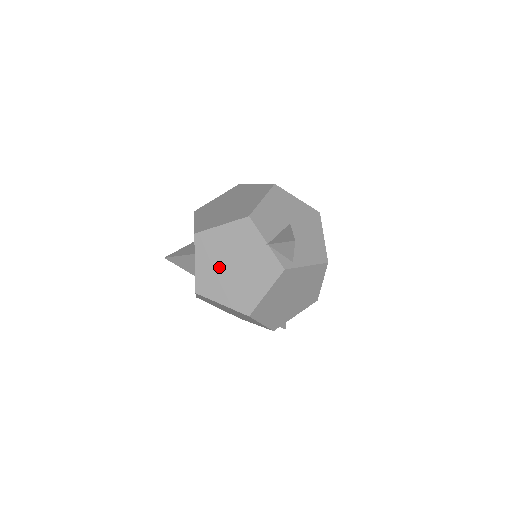
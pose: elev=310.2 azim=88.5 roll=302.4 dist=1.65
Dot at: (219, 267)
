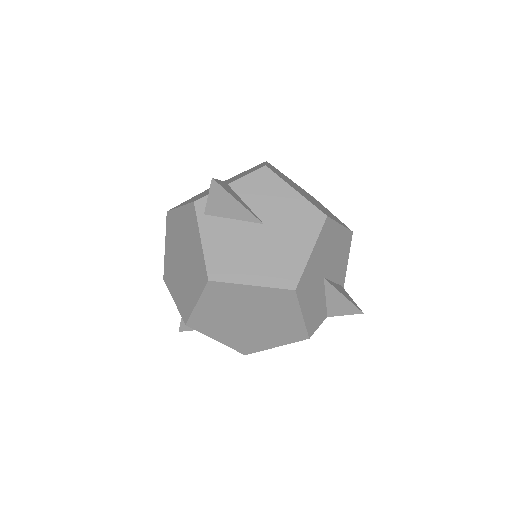
Dot at: occluded
